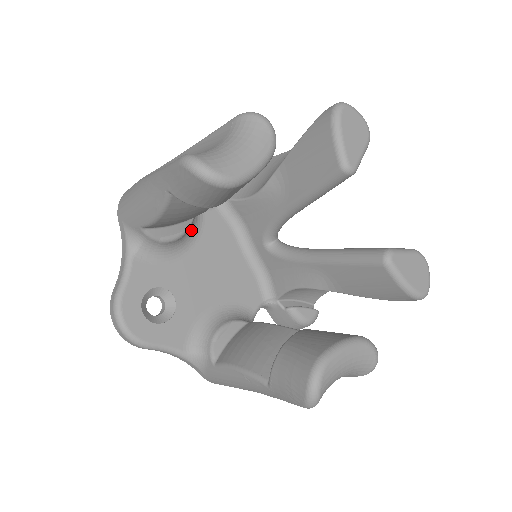
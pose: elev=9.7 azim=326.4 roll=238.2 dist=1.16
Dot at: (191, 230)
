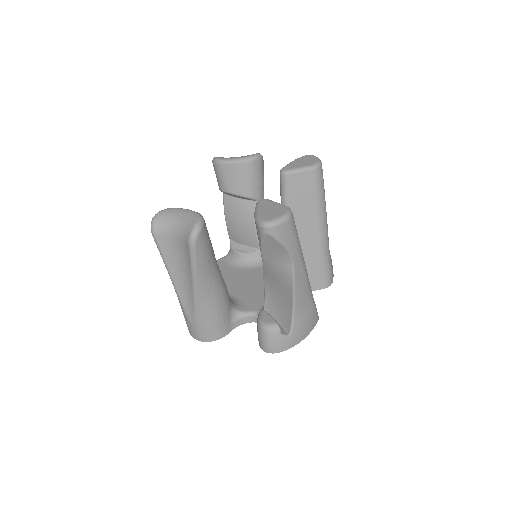
Dot at: (257, 260)
